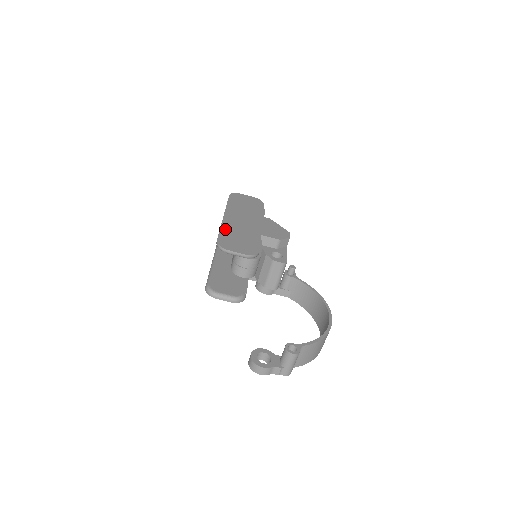
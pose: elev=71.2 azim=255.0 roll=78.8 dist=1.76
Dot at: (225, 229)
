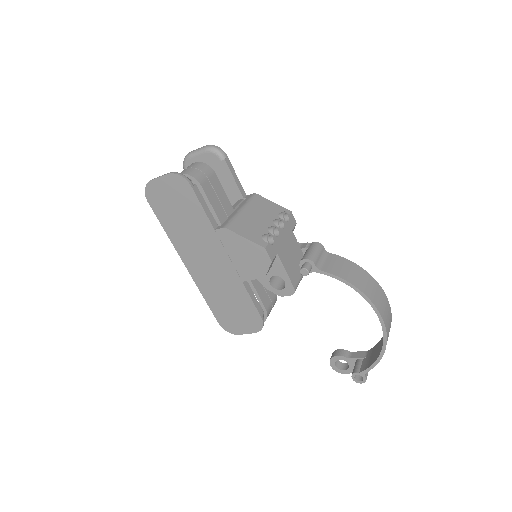
Dot at: (209, 298)
